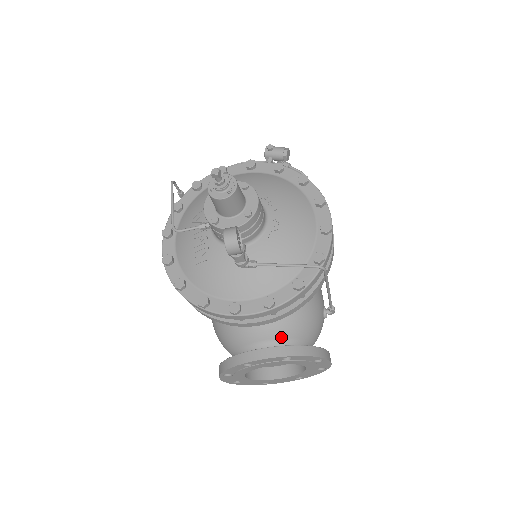
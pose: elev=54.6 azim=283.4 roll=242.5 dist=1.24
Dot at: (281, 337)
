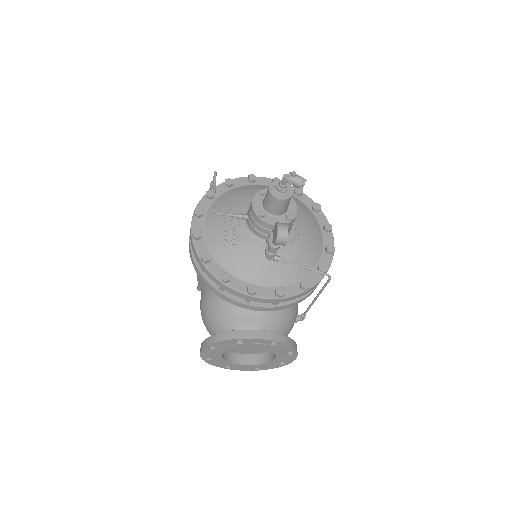
Dot at: (268, 326)
